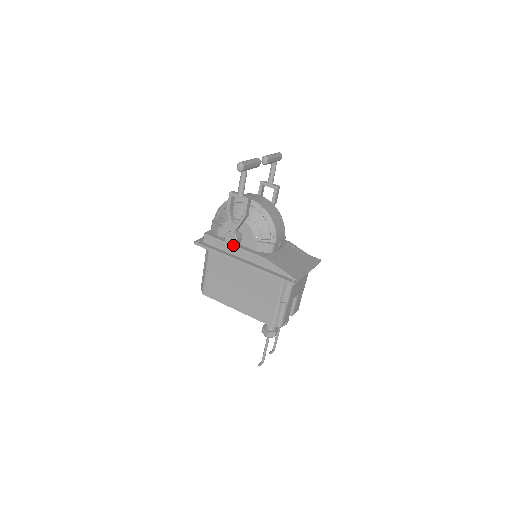
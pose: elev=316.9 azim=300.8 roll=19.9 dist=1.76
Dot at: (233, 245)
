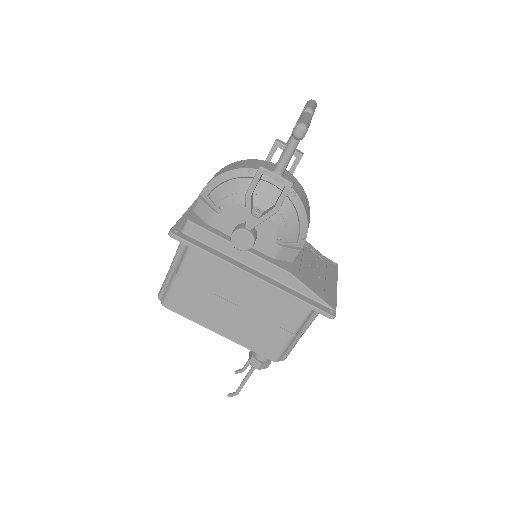
Dot at: (245, 250)
